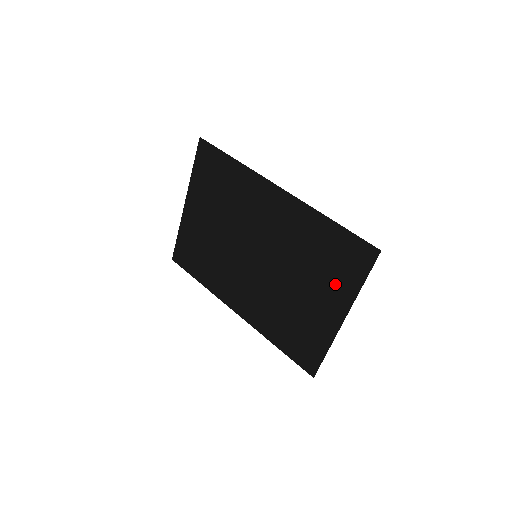
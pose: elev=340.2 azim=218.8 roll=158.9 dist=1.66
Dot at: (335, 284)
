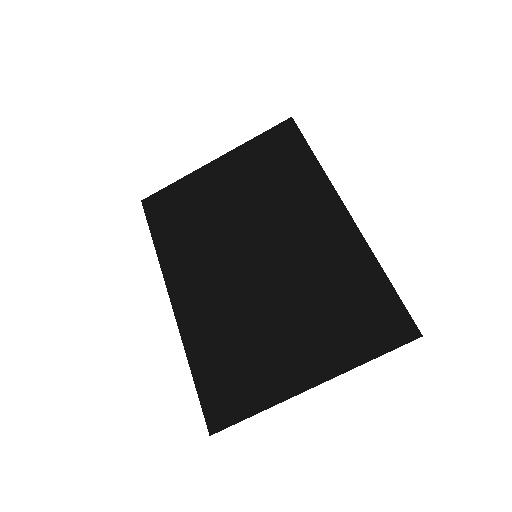
Dot at: (335, 340)
